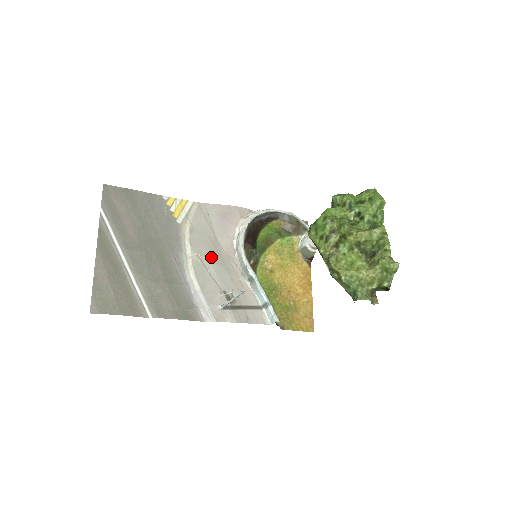
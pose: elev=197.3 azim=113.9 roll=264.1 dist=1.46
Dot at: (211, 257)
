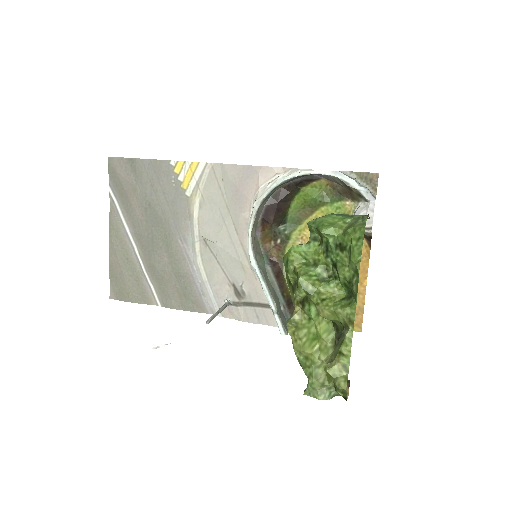
Dot at: (220, 242)
